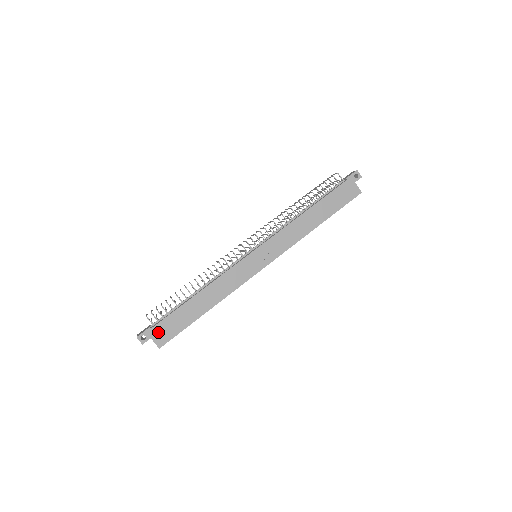
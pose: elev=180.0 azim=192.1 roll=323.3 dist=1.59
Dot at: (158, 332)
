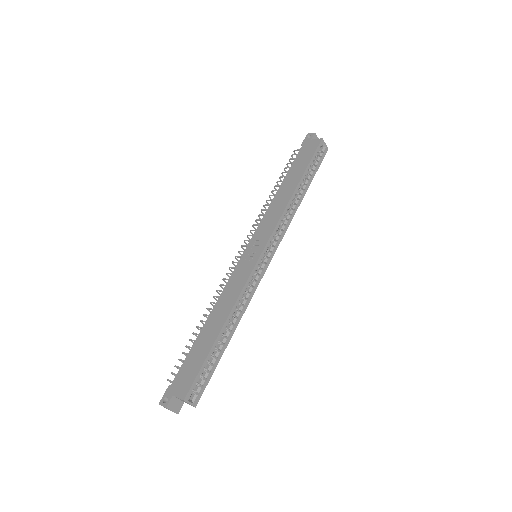
Dot at: (178, 384)
